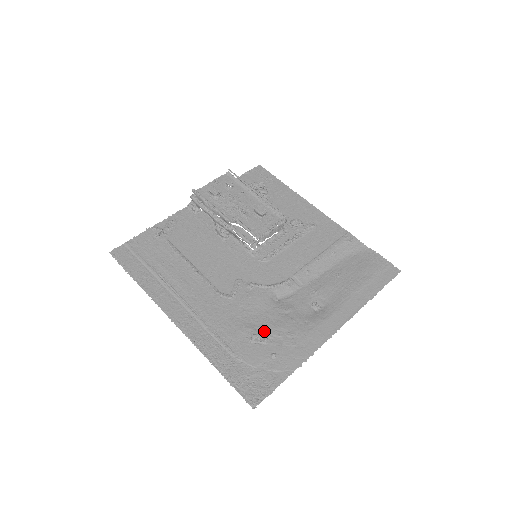
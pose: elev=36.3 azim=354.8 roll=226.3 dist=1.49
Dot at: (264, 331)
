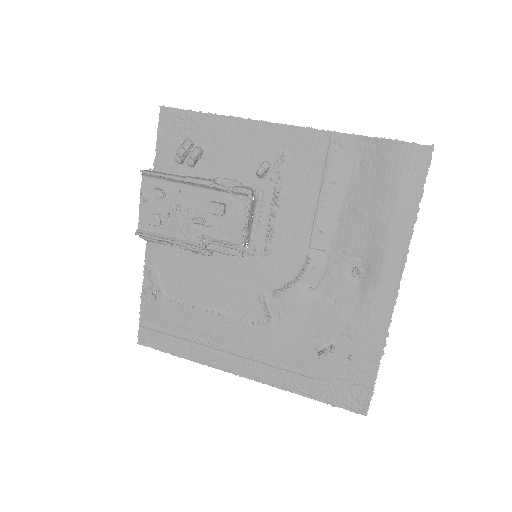
Dot at: (325, 338)
